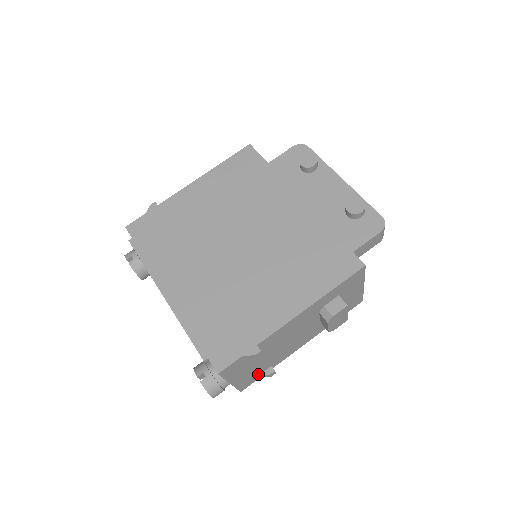
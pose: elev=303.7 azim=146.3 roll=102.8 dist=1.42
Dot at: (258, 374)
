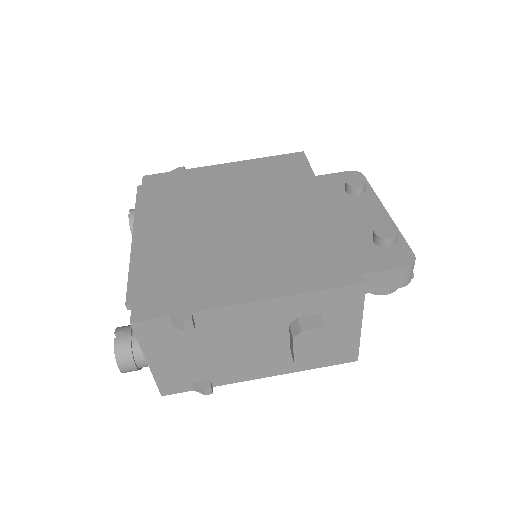
Dot at: (190, 380)
